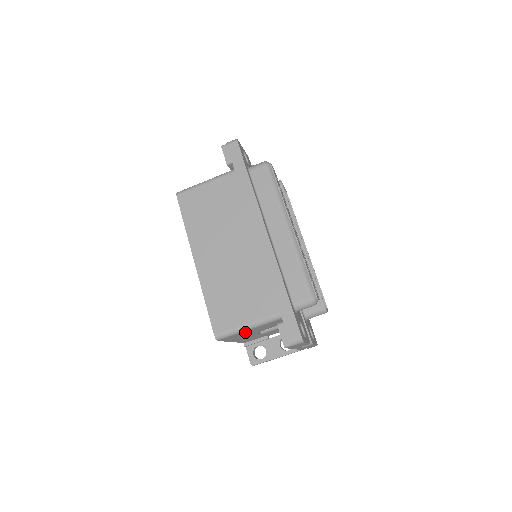
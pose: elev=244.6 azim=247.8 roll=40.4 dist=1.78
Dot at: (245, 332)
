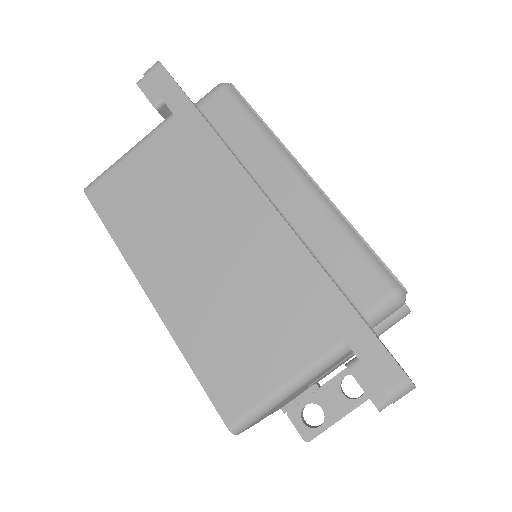
Dot at: occluded
